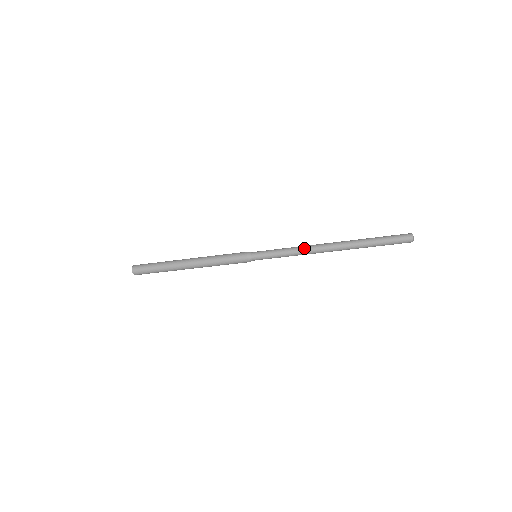
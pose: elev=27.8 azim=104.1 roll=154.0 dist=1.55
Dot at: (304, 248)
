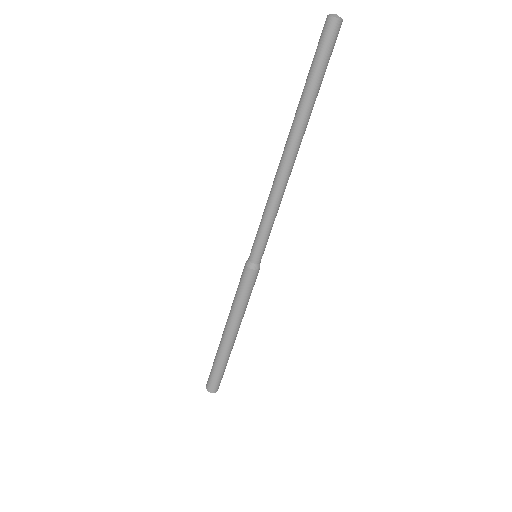
Dot at: (272, 189)
